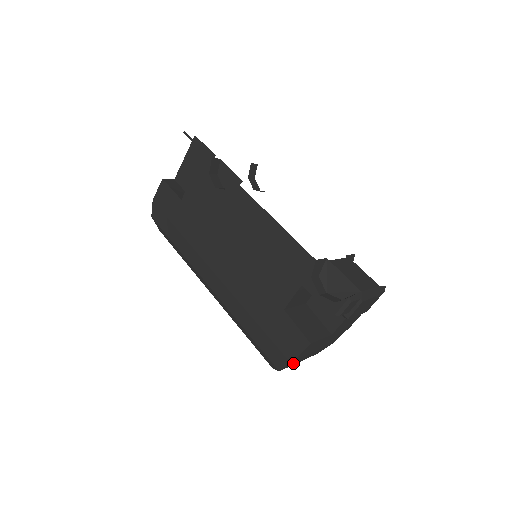
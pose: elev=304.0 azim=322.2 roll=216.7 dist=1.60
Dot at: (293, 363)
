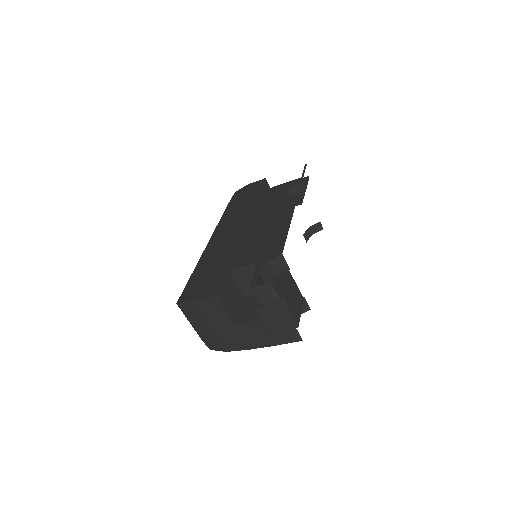
Dot at: (191, 313)
